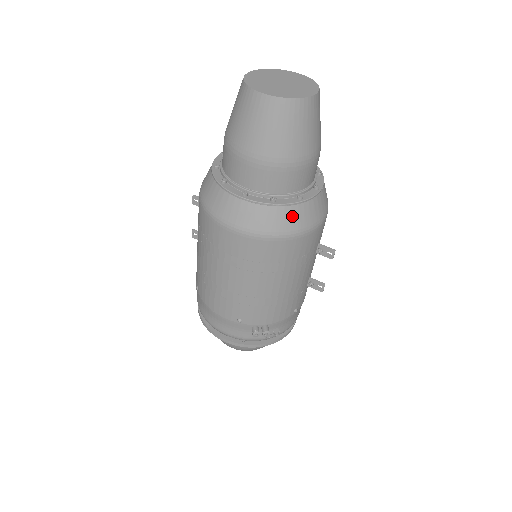
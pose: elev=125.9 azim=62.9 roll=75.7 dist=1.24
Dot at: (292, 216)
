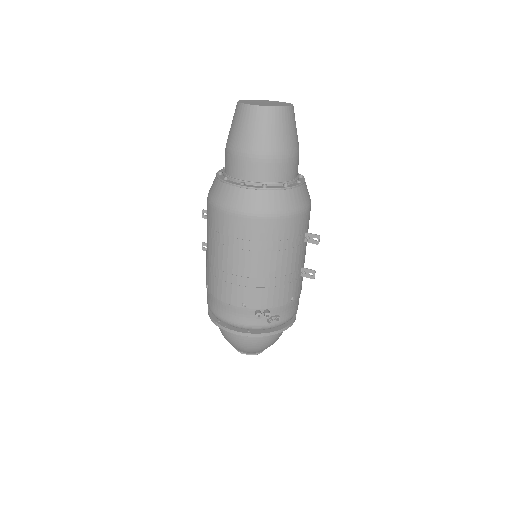
Dot at: (280, 199)
